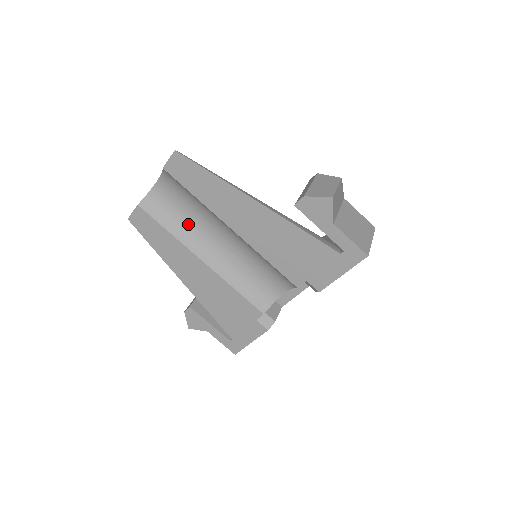
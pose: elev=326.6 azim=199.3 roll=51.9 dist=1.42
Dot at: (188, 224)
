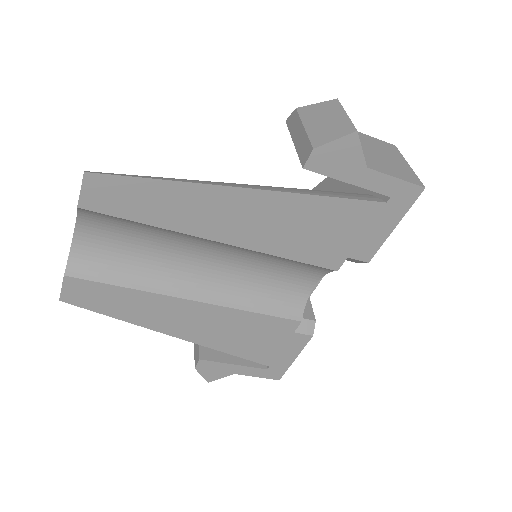
Dot at: (150, 264)
